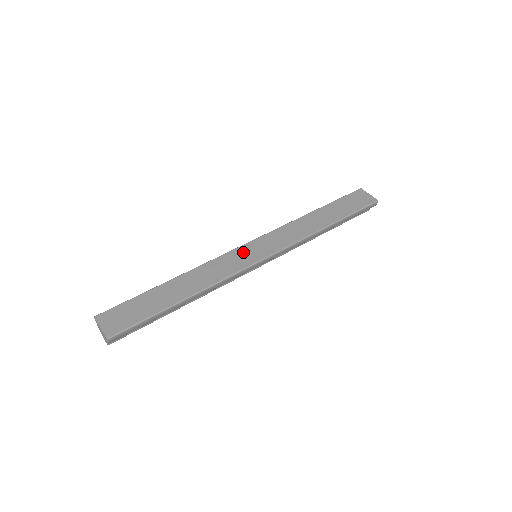
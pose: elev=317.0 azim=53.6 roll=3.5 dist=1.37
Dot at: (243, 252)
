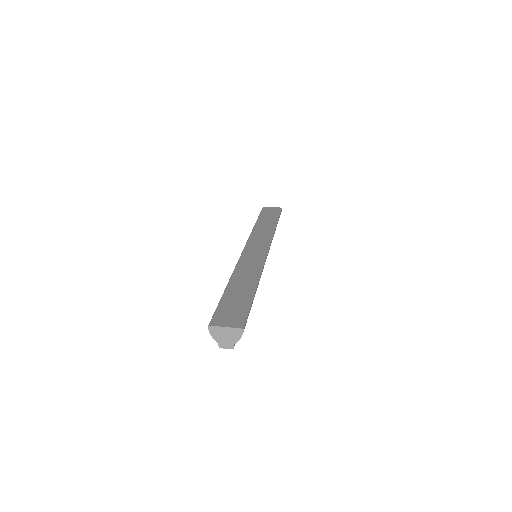
Dot at: (250, 253)
